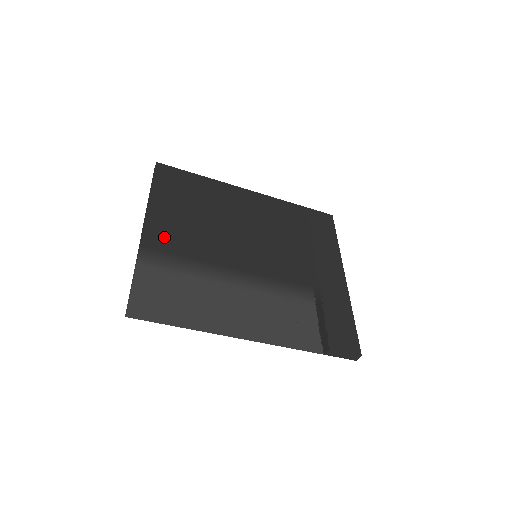
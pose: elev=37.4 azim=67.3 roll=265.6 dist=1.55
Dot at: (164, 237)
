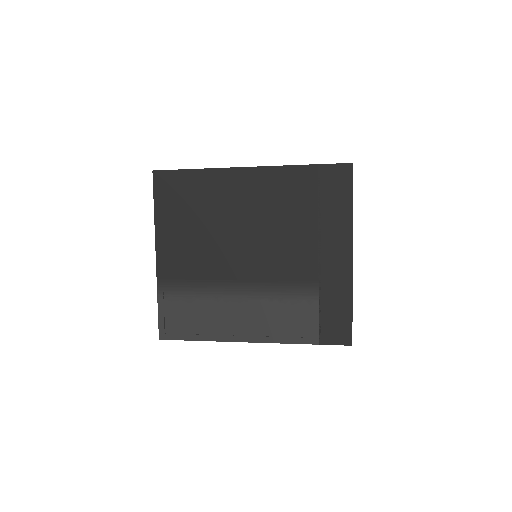
Dot at: (173, 265)
